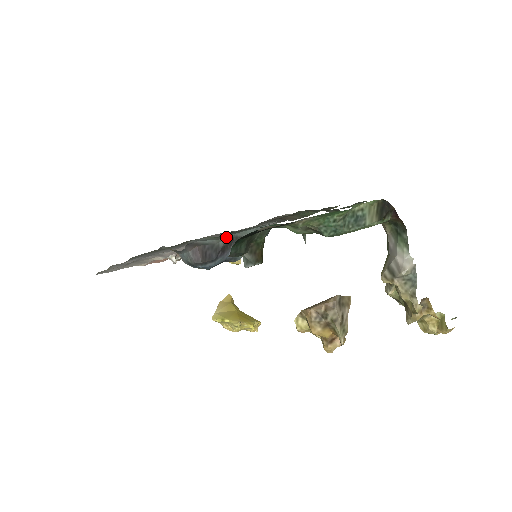
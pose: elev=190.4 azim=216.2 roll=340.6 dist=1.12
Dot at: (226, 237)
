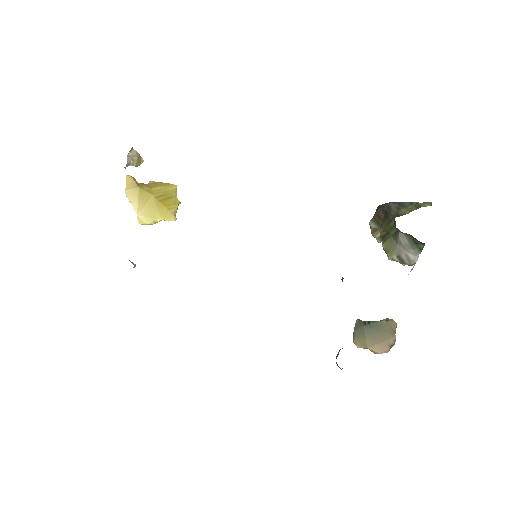
Dot at: occluded
